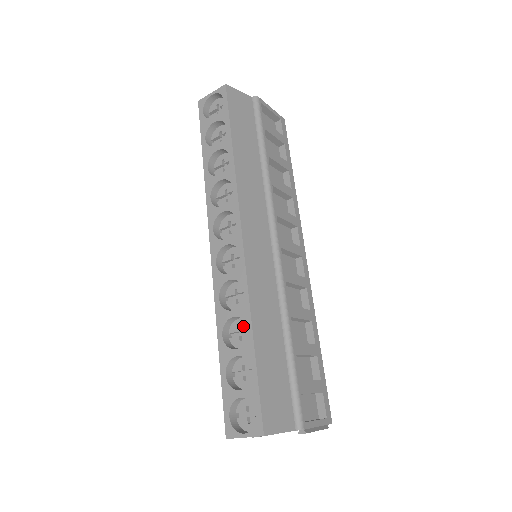
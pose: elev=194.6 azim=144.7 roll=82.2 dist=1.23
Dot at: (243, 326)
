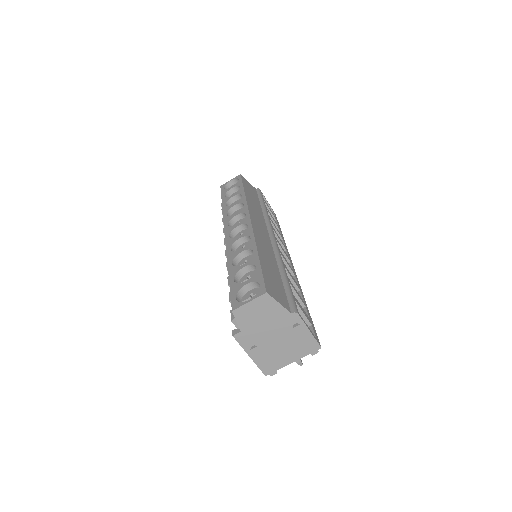
Dot at: (249, 259)
